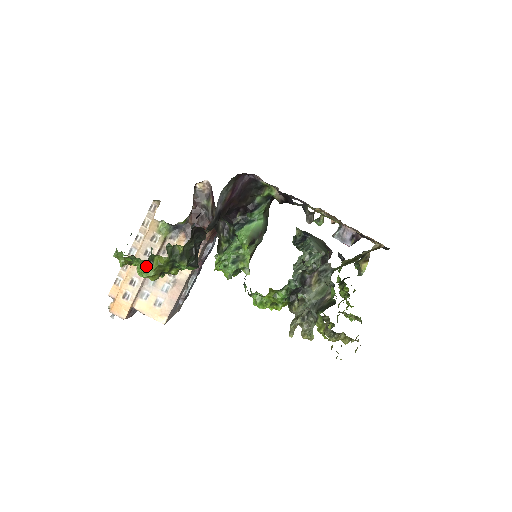
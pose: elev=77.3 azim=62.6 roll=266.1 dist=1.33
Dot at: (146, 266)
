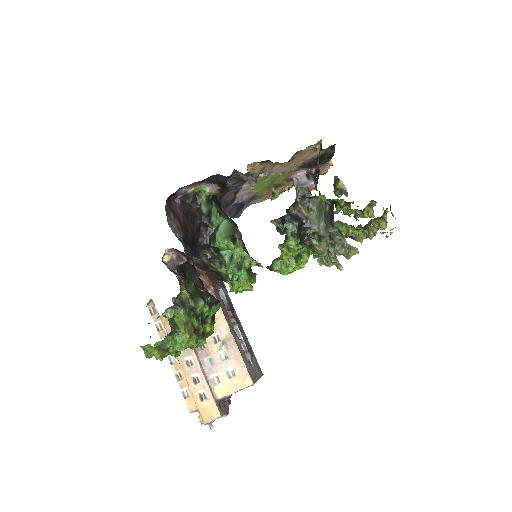
Dot at: (177, 336)
